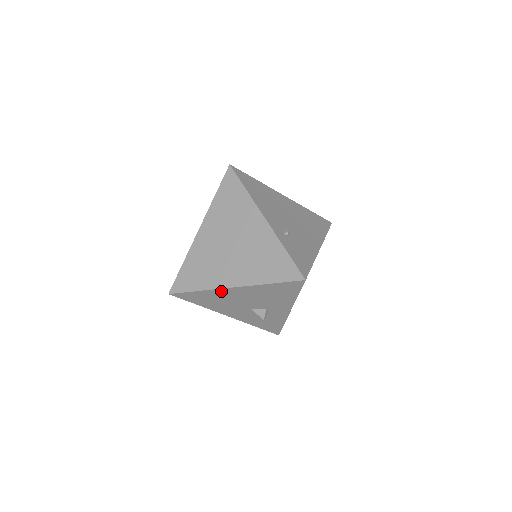
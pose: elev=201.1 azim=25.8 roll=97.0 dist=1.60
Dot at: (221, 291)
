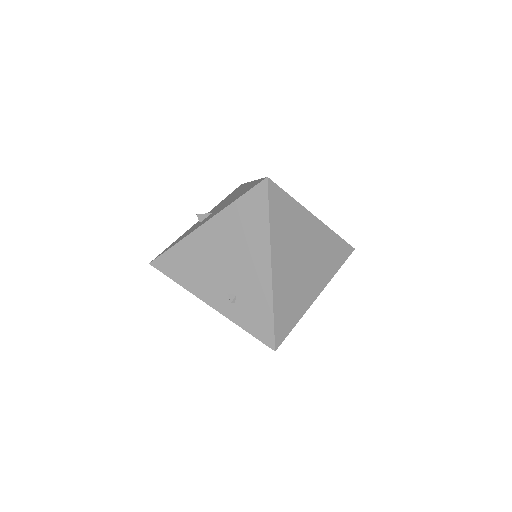
Dot at: occluded
